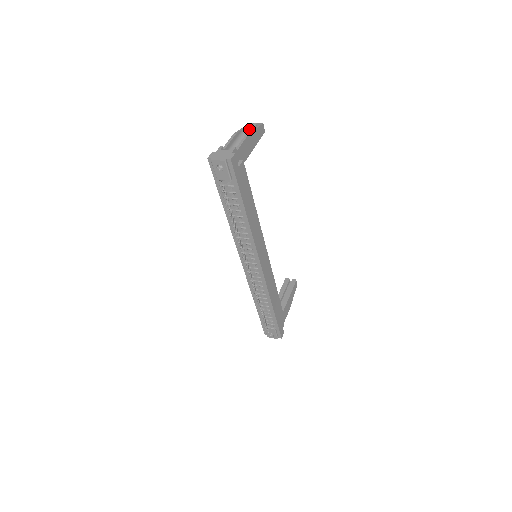
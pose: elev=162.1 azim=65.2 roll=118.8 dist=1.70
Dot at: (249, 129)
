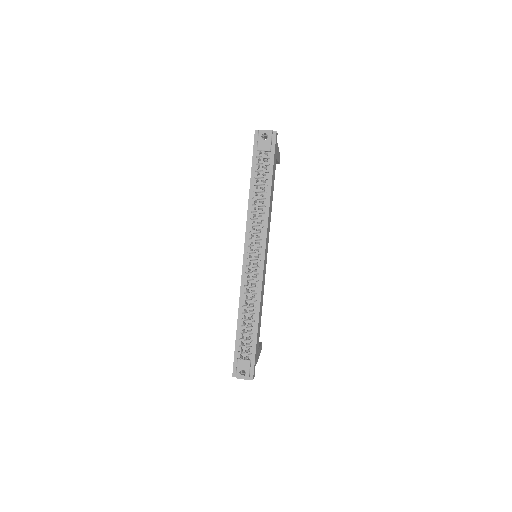
Dot at: occluded
